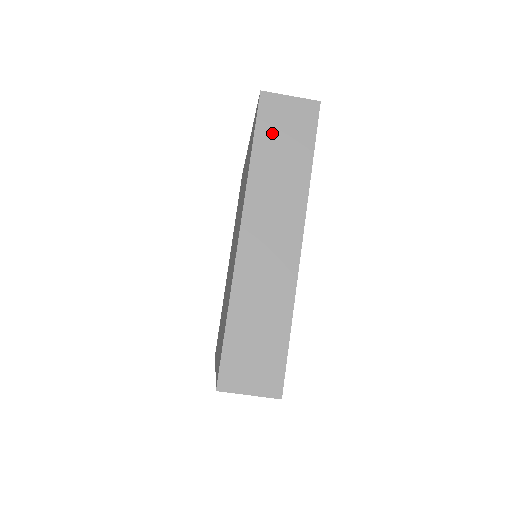
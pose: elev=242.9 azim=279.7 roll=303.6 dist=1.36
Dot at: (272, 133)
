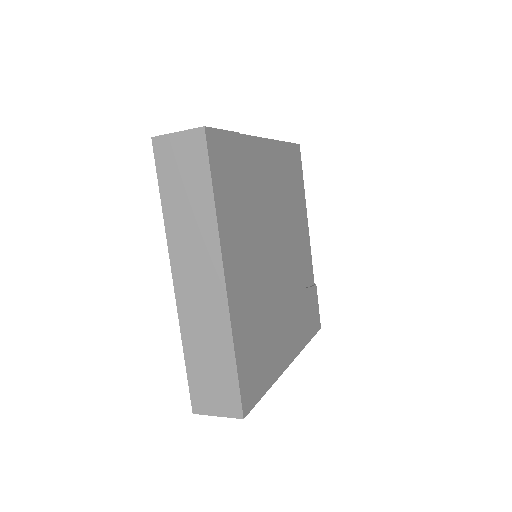
Dot at: (172, 177)
